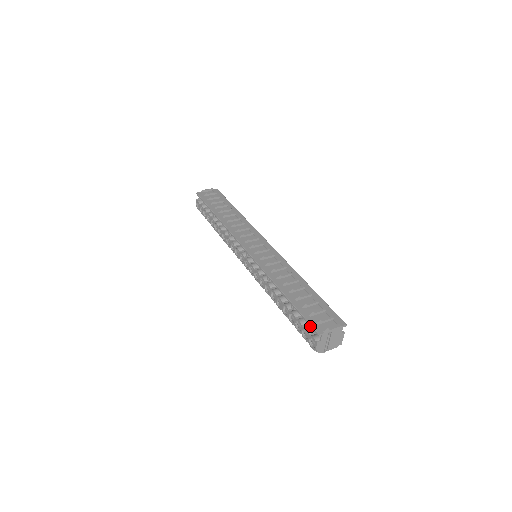
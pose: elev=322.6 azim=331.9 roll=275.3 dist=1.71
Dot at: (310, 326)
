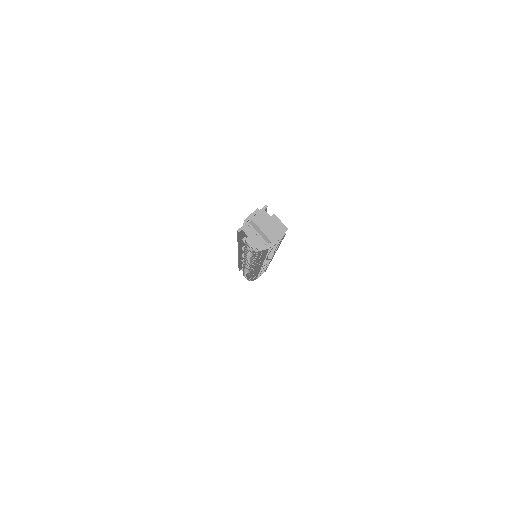
Dot at: (238, 235)
